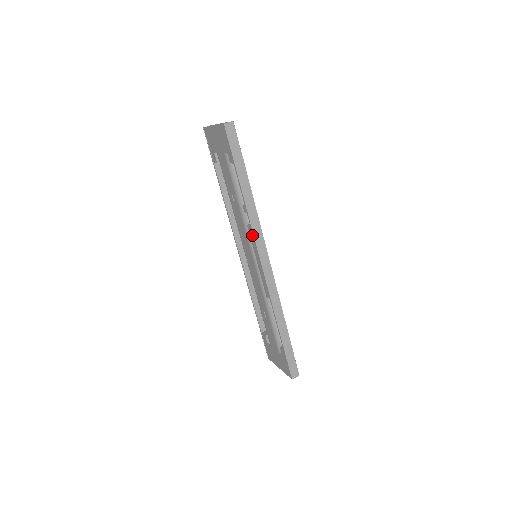
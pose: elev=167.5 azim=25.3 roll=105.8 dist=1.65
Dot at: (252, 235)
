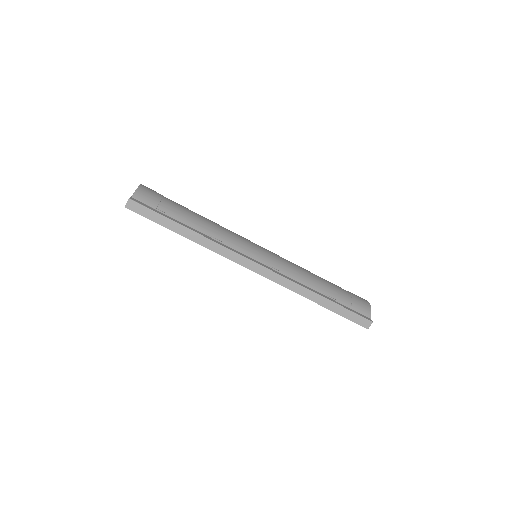
Dot at: (227, 256)
